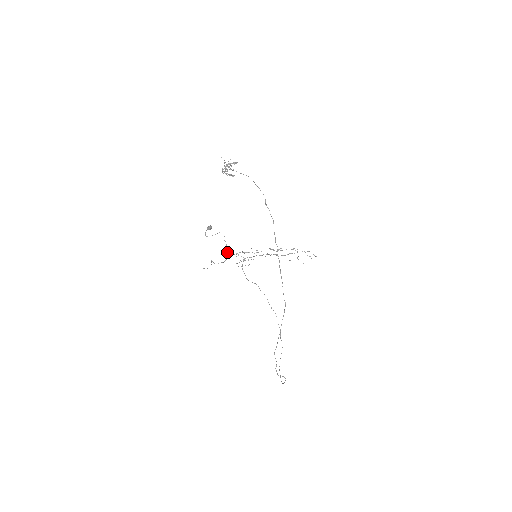
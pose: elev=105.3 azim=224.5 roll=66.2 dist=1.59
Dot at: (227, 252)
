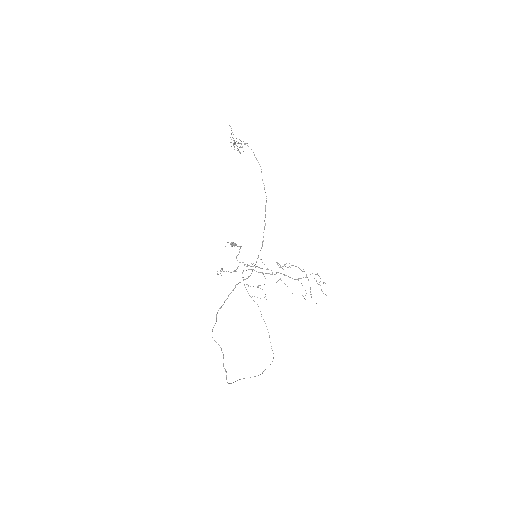
Dot at: occluded
